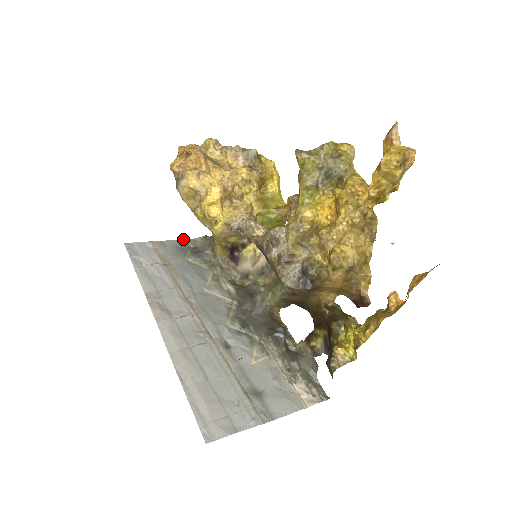
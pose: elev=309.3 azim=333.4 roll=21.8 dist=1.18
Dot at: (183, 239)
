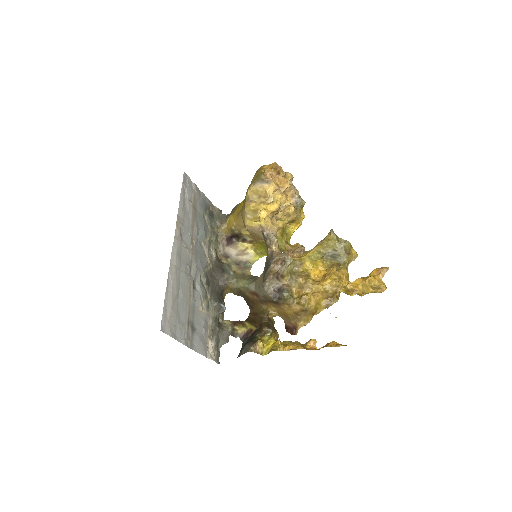
Dot at: (209, 200)
